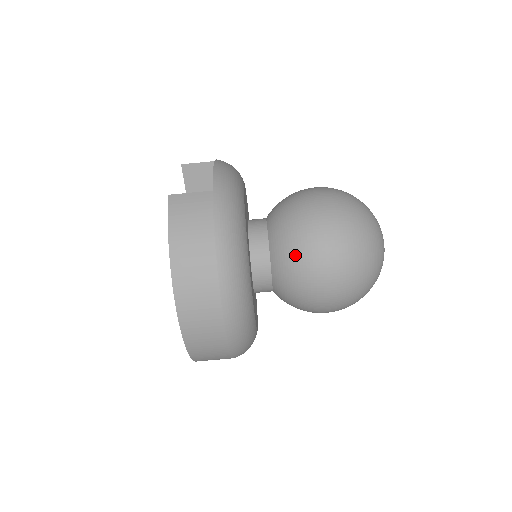
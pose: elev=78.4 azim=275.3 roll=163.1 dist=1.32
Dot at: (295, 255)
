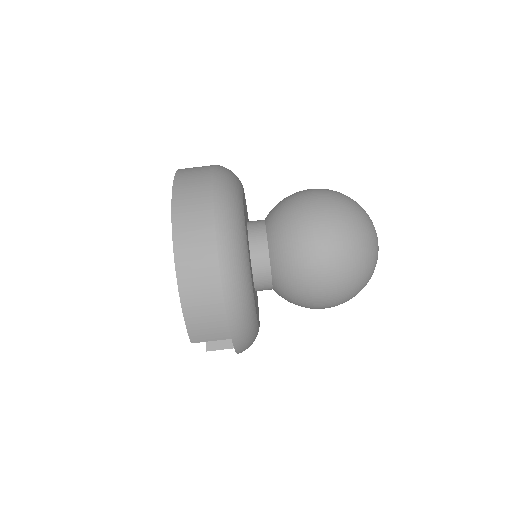
Dot at: (287, 212)
